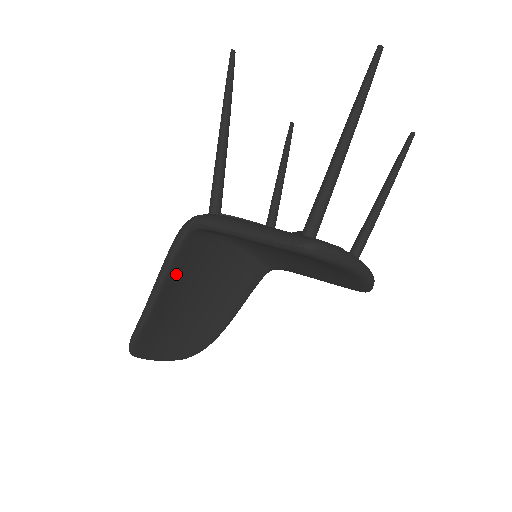
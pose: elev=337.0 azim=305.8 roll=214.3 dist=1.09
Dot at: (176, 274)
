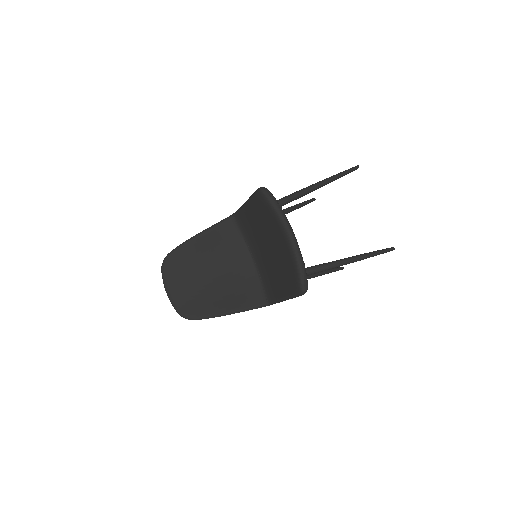
Dot at: (212, 238)
